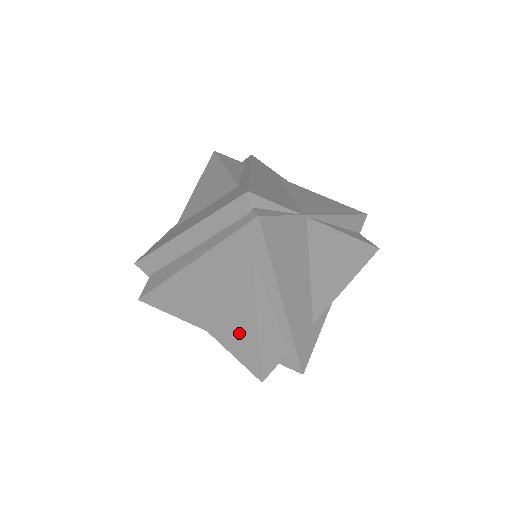
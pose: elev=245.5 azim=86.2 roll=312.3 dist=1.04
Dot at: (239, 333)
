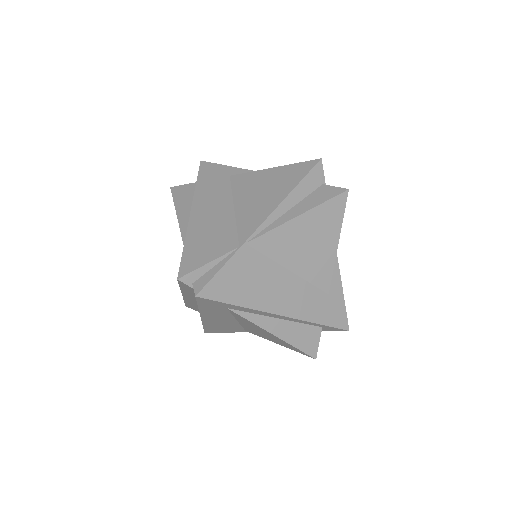
Dot at: (272, 338)
